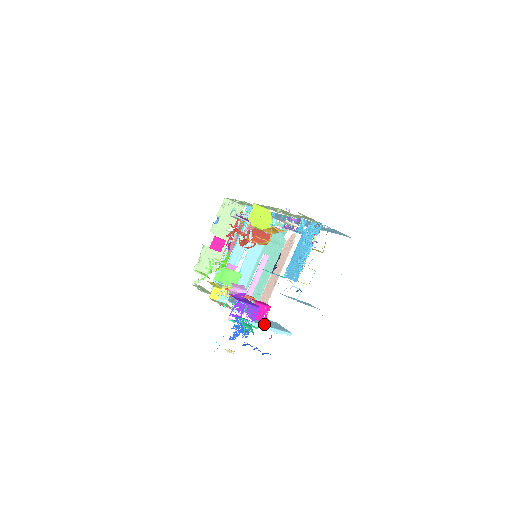
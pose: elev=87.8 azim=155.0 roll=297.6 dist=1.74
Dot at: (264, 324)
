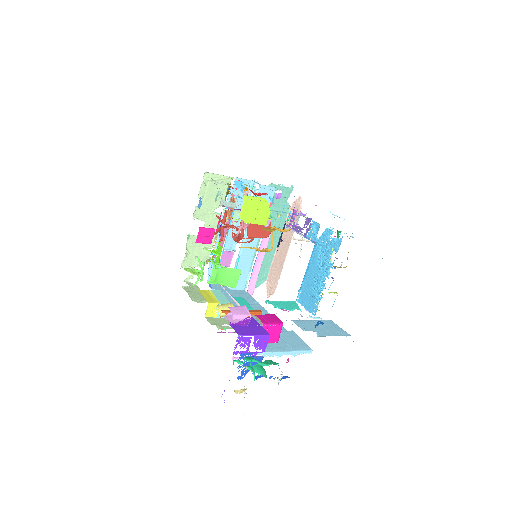
Dot at: (277, 349)
